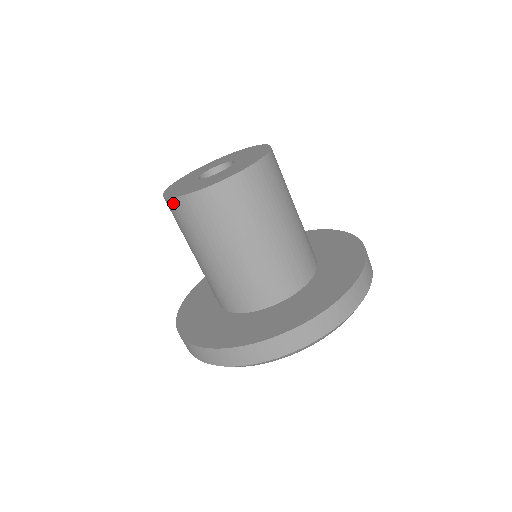
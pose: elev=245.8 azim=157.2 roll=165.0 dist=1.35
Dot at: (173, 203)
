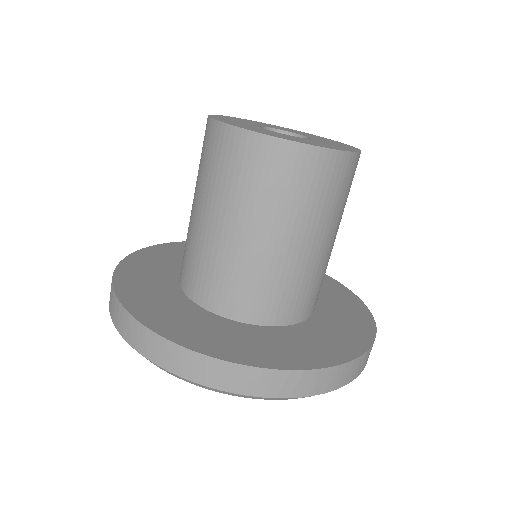
Dot at: (219, 130)
